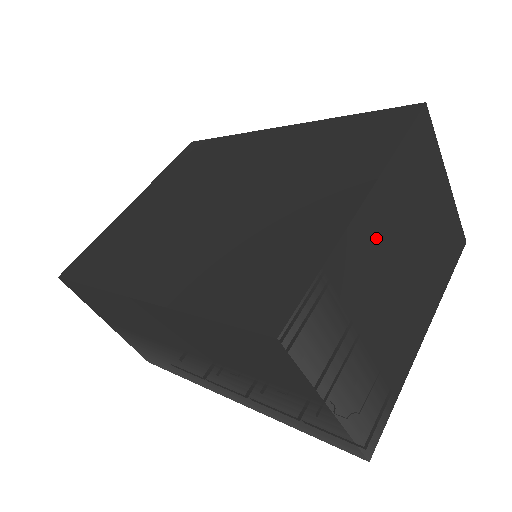
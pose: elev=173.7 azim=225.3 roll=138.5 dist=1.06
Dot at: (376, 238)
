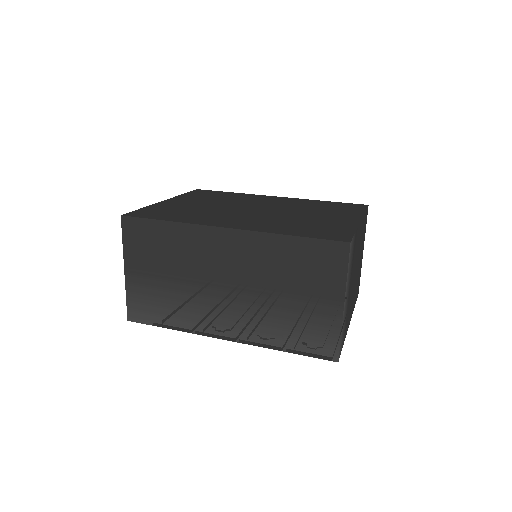
Dot at: (358, 243)
